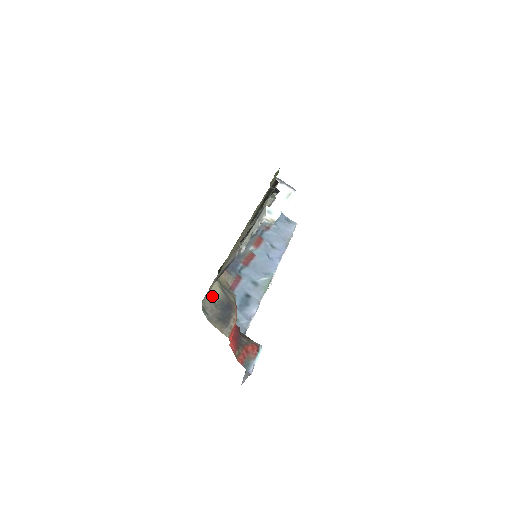
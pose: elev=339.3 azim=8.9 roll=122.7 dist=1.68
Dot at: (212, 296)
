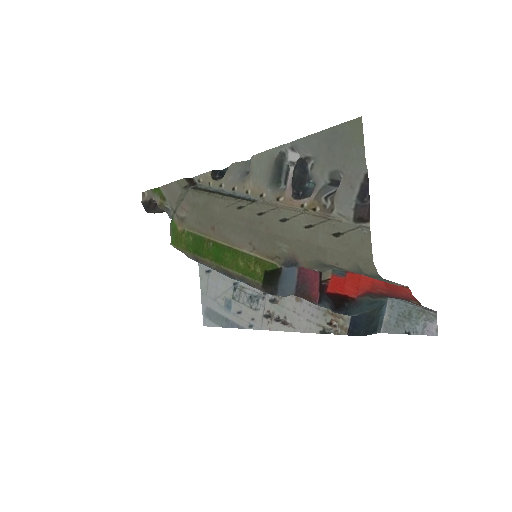
Dot at: (346, 269)
